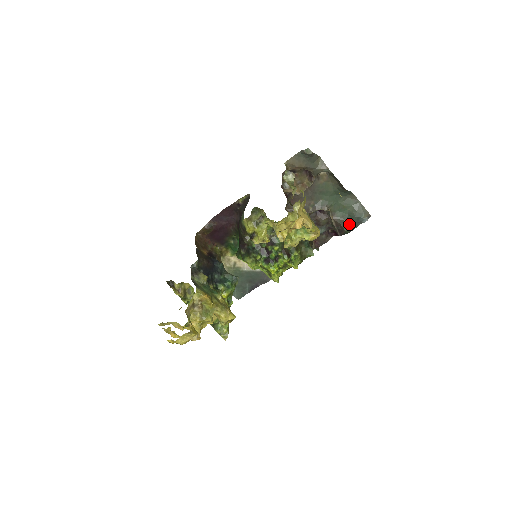
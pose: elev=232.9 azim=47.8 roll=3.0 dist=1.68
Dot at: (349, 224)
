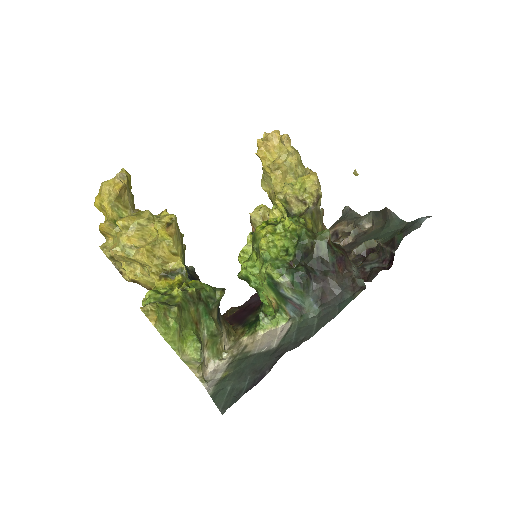
Dot at: (401, 231)
